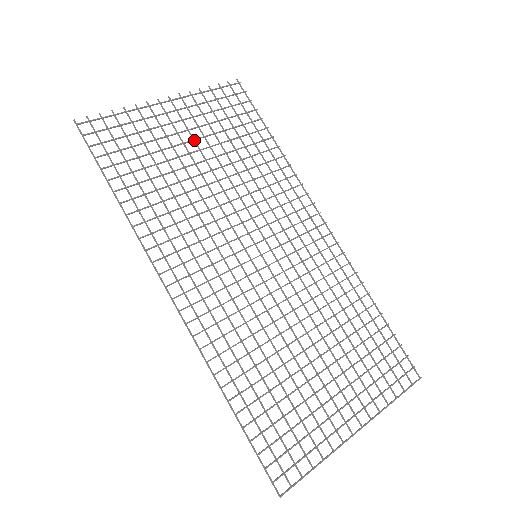
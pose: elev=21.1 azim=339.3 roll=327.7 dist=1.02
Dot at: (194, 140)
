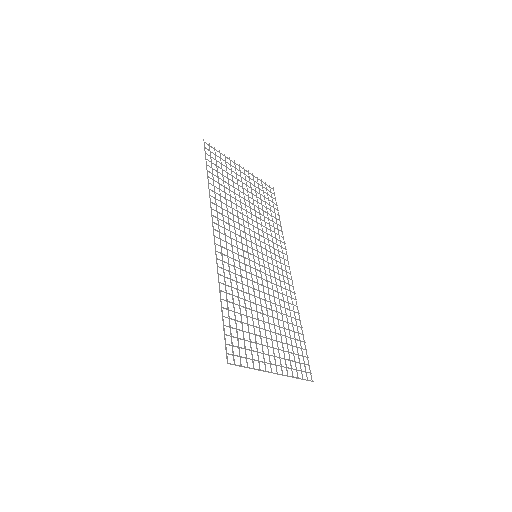
Dot at: (248, 191)
